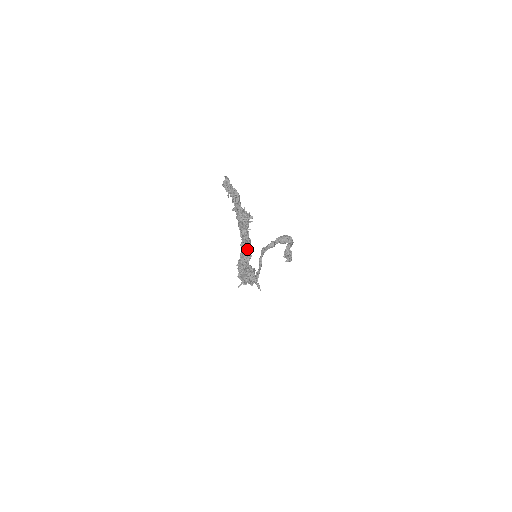
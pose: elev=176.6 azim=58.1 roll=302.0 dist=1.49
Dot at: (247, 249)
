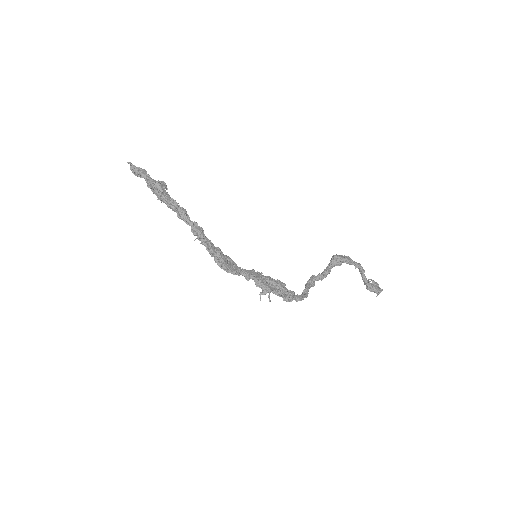
Dot at: (186, 218)
